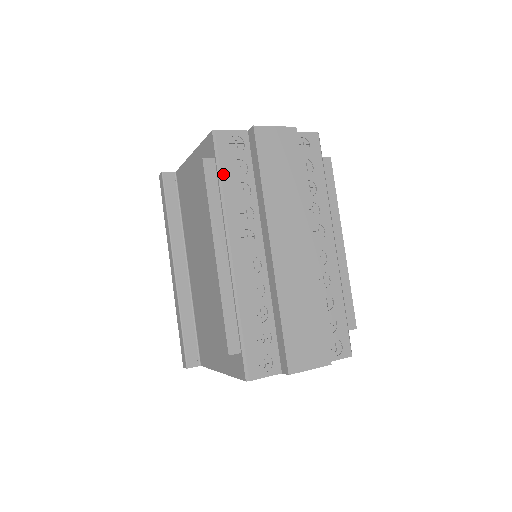
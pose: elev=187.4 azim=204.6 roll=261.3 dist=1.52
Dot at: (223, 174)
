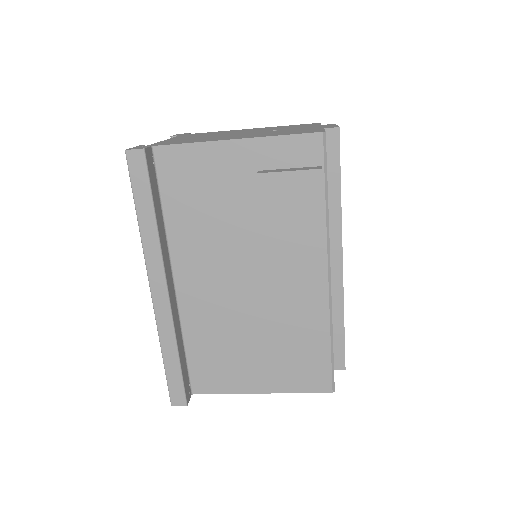
Dot at: (327, 187)
